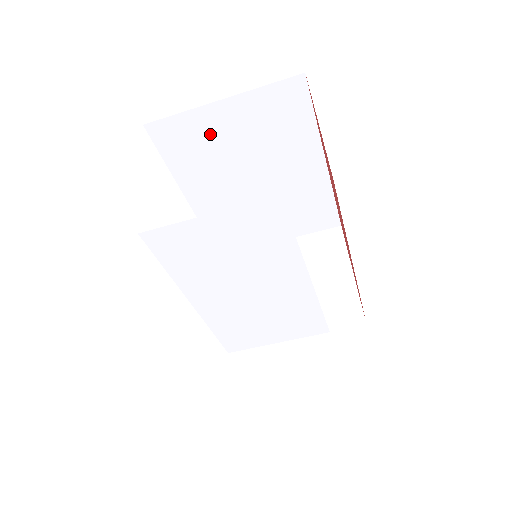
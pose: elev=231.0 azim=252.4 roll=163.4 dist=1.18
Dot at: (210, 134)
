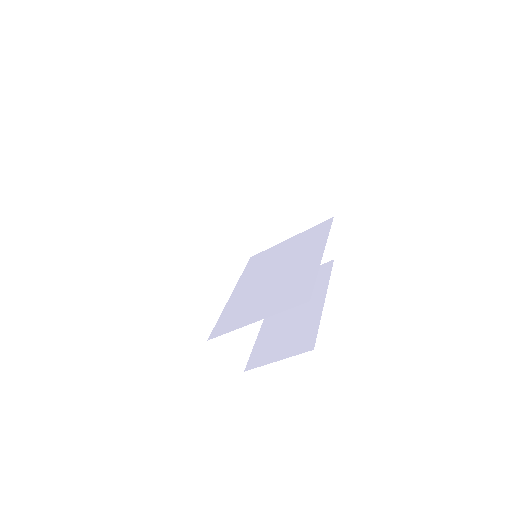
Dot at: occluded
